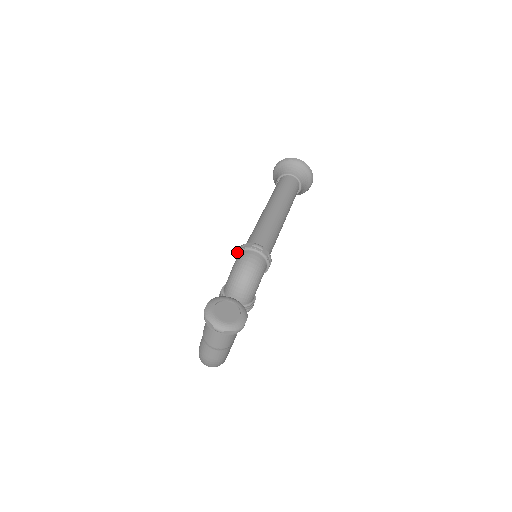
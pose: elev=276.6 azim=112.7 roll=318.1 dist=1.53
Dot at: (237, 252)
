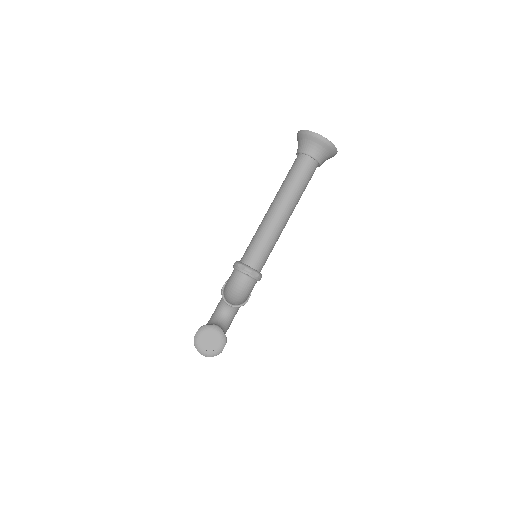
Dot at: (233, 267)
